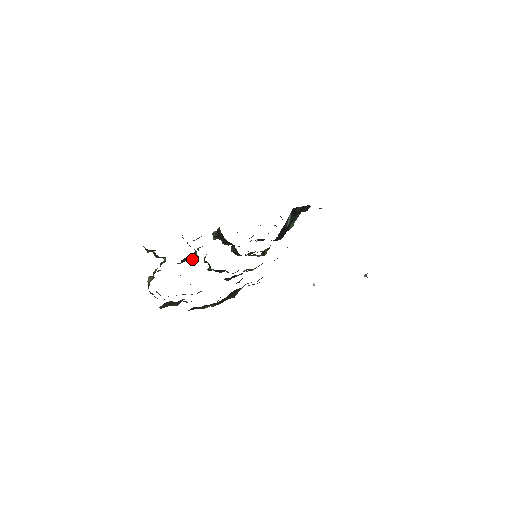
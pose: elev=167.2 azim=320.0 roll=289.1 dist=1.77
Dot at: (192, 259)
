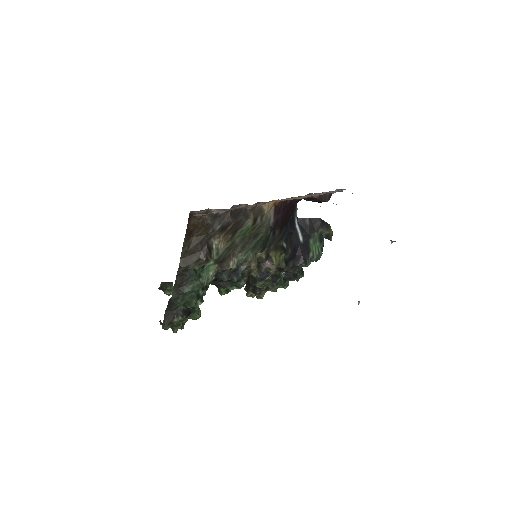
Dot at: occluded
